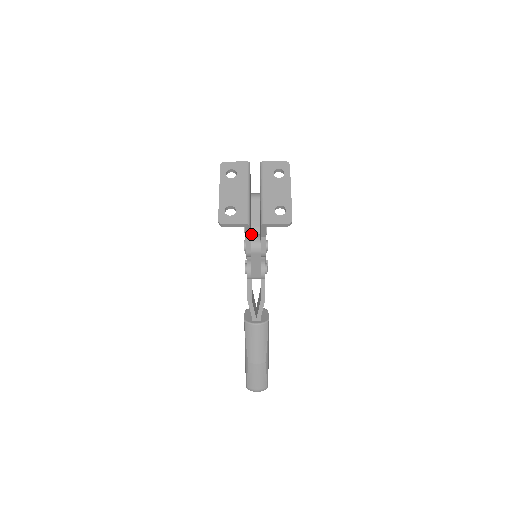
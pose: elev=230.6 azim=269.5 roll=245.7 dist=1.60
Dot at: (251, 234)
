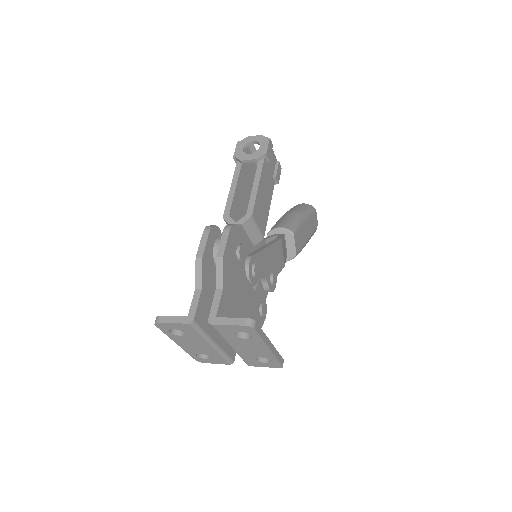
Dot at: occluded
